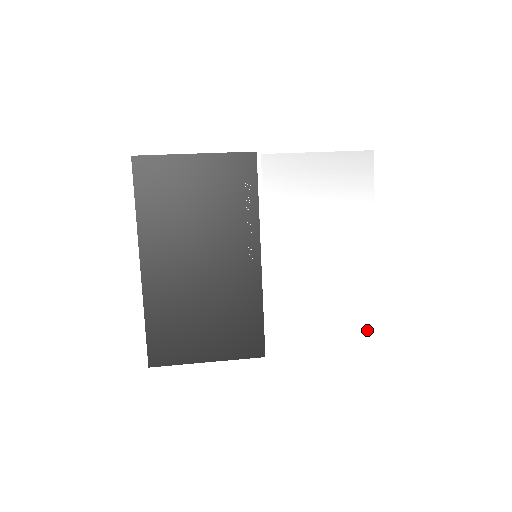
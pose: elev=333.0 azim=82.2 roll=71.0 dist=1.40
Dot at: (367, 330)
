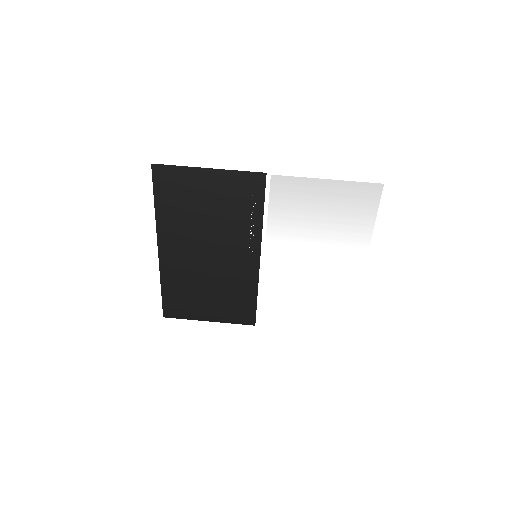
Dot at: (344, 321)
